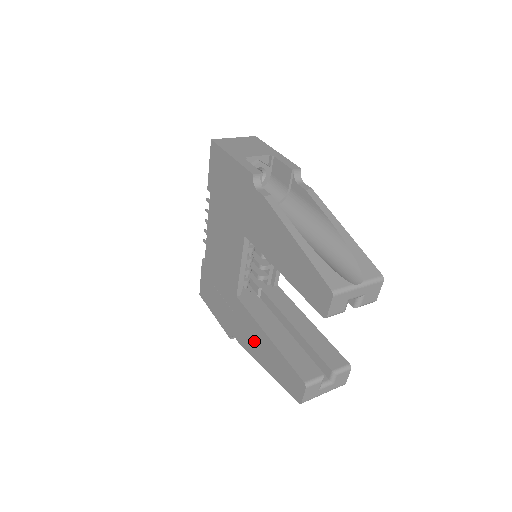
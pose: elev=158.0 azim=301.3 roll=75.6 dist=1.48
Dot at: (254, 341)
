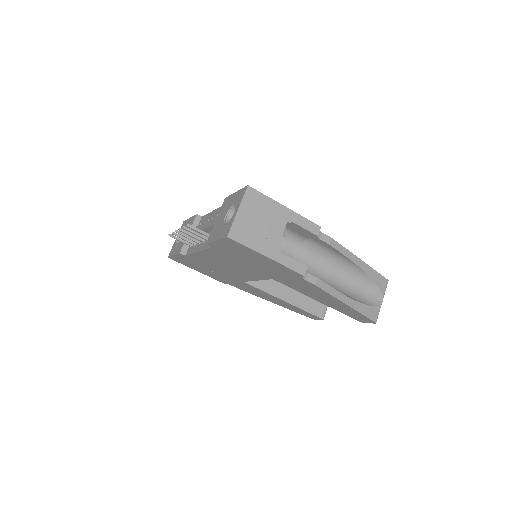
Dot at: (264, 296)
